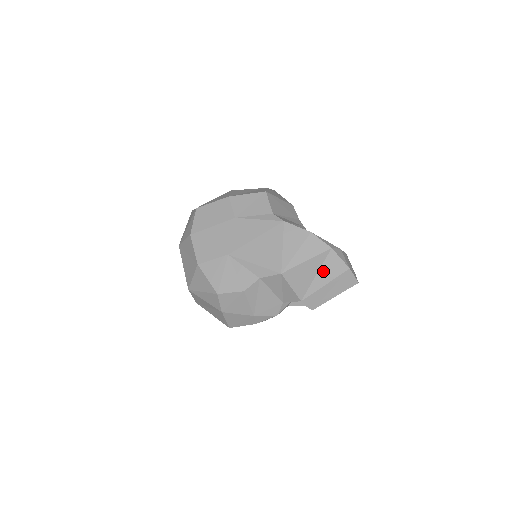
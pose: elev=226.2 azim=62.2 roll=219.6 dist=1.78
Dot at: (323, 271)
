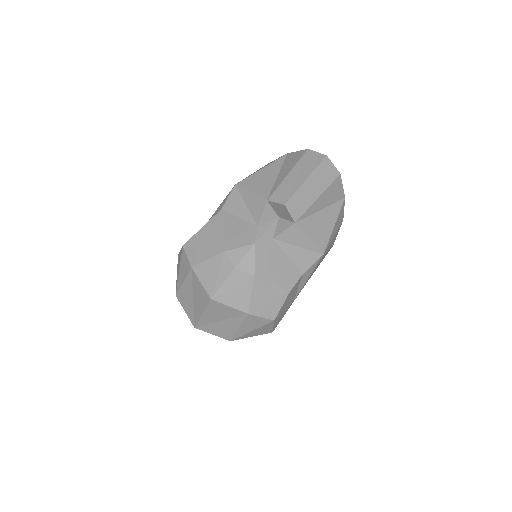
Dot at: (283, 169)
